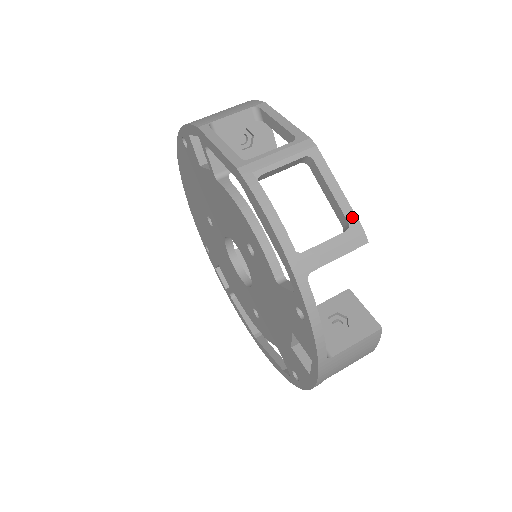
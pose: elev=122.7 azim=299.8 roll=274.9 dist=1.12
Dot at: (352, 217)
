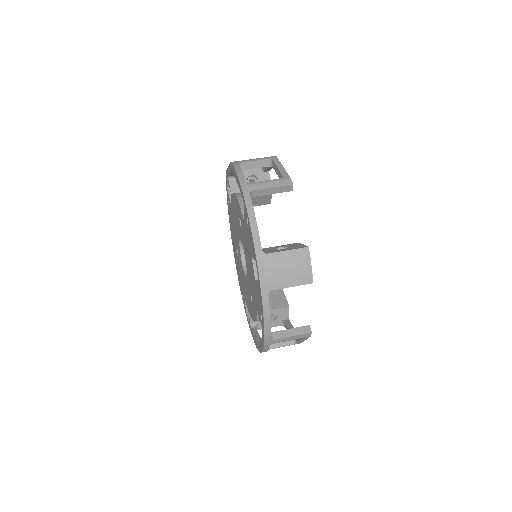
Dot at: (286, 175)
